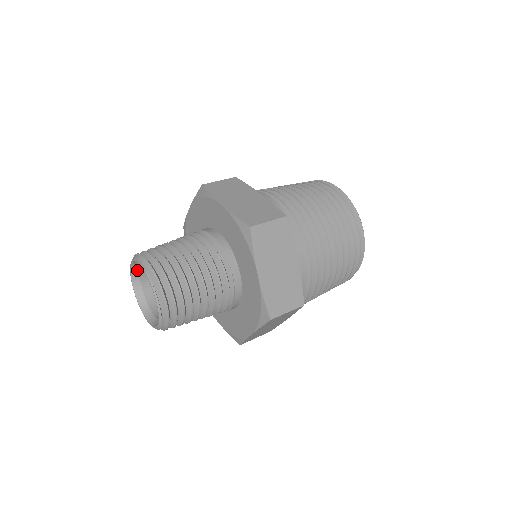
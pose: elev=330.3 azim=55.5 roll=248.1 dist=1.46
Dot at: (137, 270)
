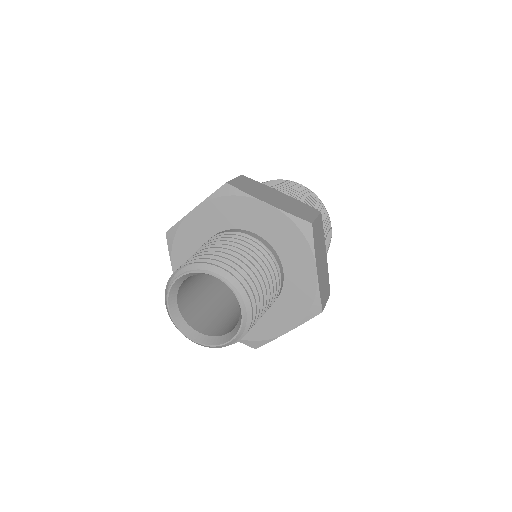
Dot at: (179, 316)
